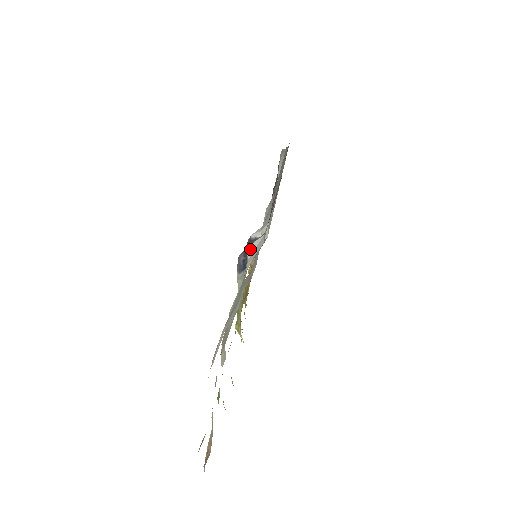
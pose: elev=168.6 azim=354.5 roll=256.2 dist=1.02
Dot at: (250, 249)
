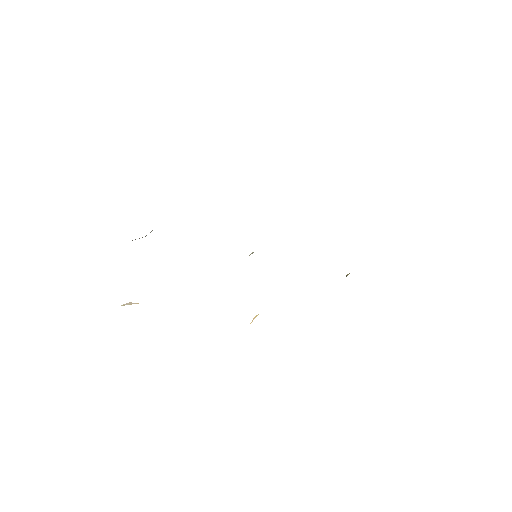
Dot at: occluded
